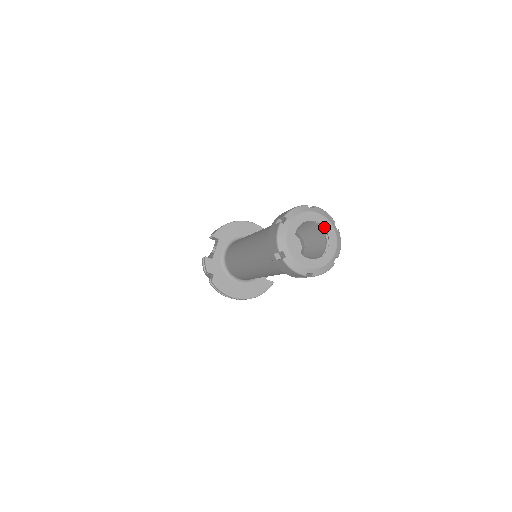
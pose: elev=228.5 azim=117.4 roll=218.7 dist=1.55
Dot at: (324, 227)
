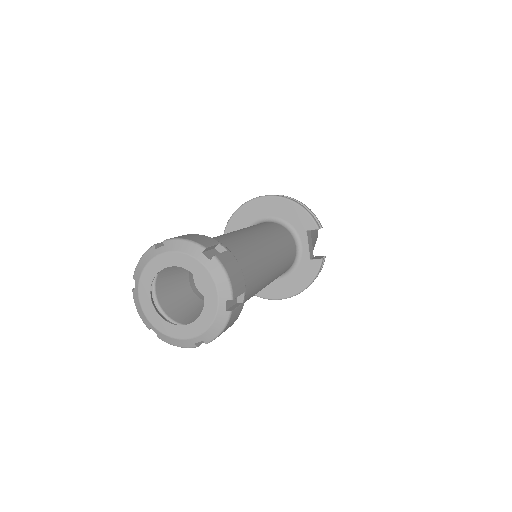
Dot at: (185, 268)
